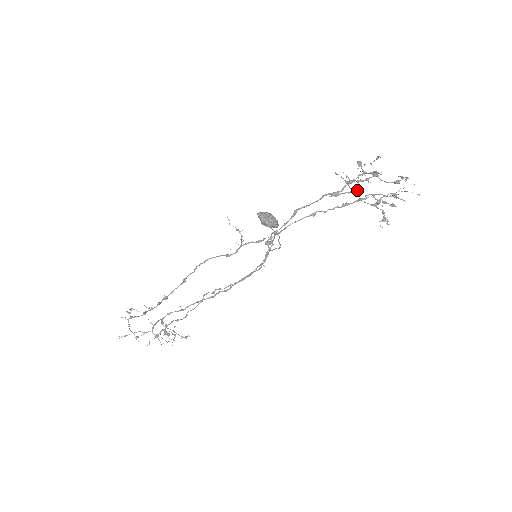
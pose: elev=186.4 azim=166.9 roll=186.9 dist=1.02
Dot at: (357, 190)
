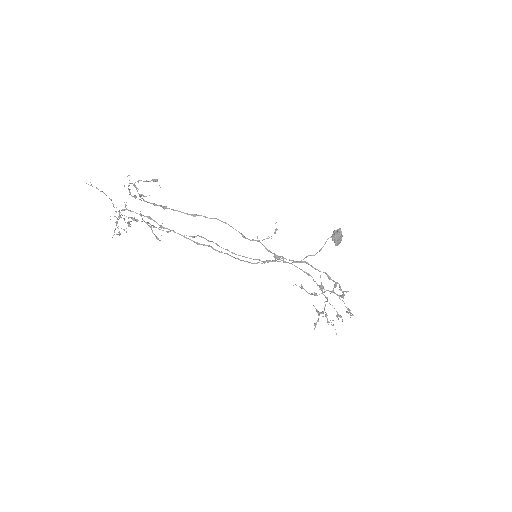
Dot at: occluded
